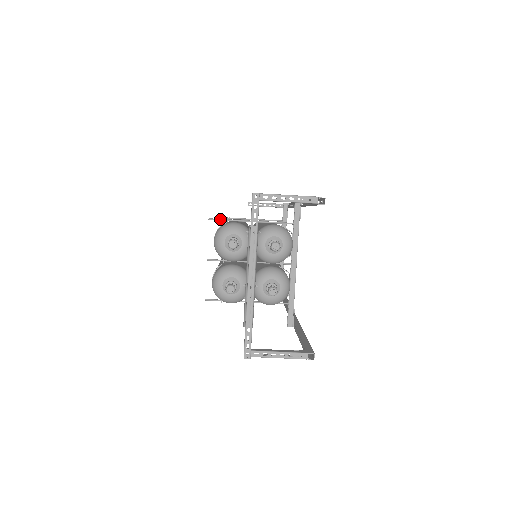
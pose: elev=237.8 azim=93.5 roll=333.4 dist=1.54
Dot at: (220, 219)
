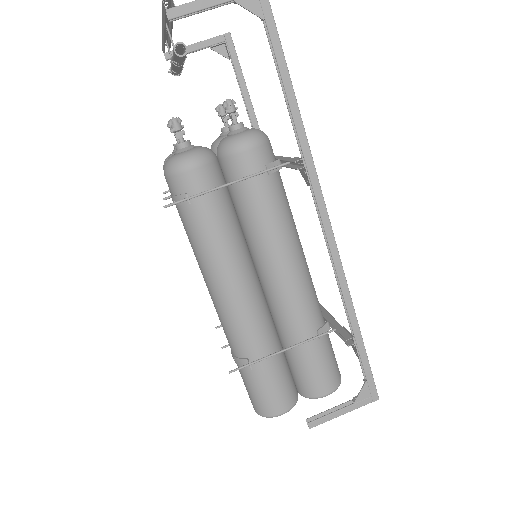
Dot at: occluded
